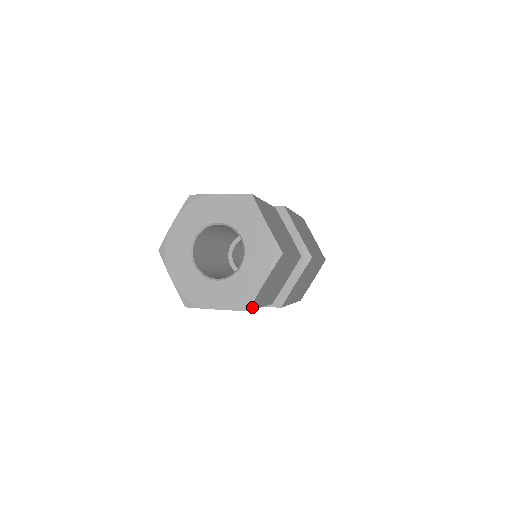
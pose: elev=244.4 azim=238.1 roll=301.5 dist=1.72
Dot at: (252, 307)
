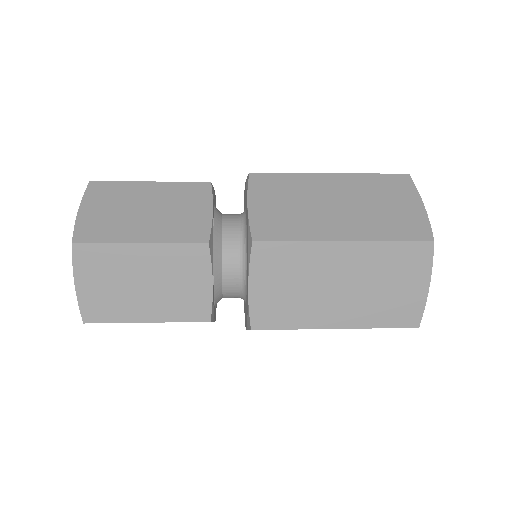
Dot at: (96, 319)
